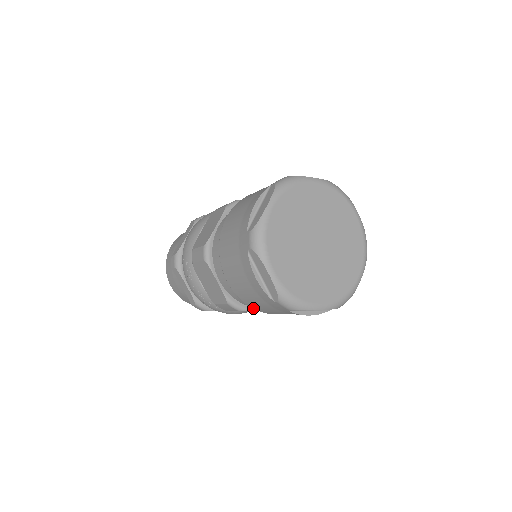
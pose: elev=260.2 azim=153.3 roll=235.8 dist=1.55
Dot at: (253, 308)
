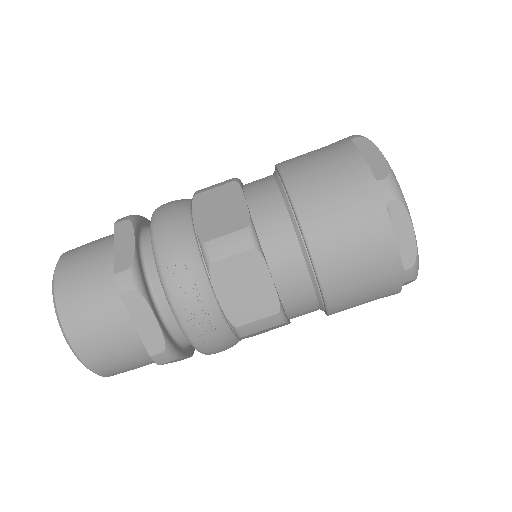
Dot at: (329, 305)
